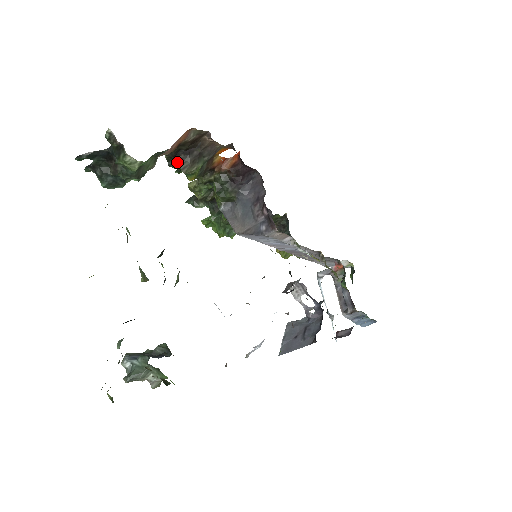
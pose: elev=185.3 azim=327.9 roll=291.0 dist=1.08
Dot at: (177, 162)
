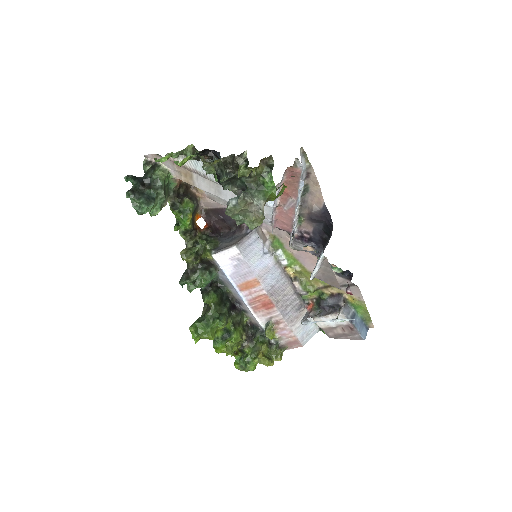
Dot at: (179, 205)
